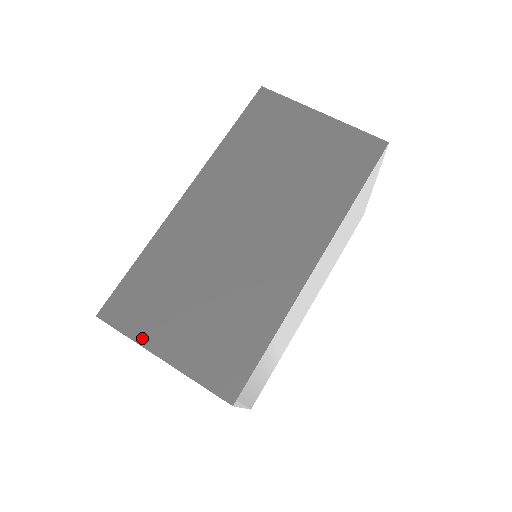
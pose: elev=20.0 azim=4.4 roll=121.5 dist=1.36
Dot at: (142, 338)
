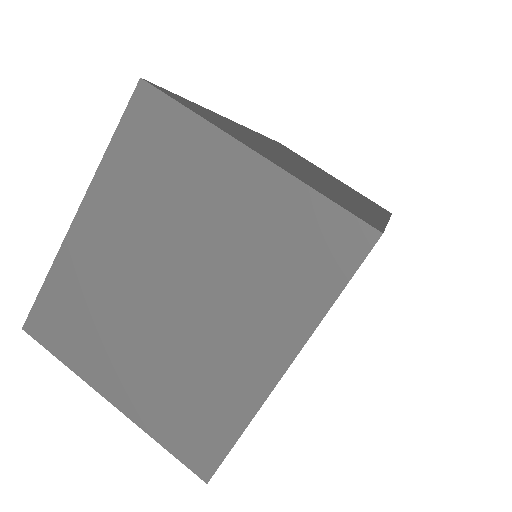
Dot at: (218, 126)
